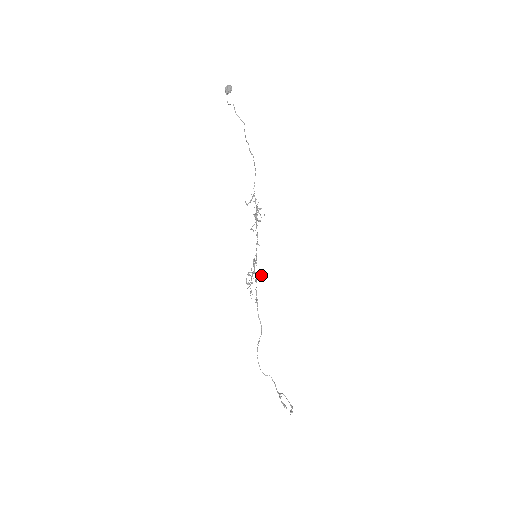
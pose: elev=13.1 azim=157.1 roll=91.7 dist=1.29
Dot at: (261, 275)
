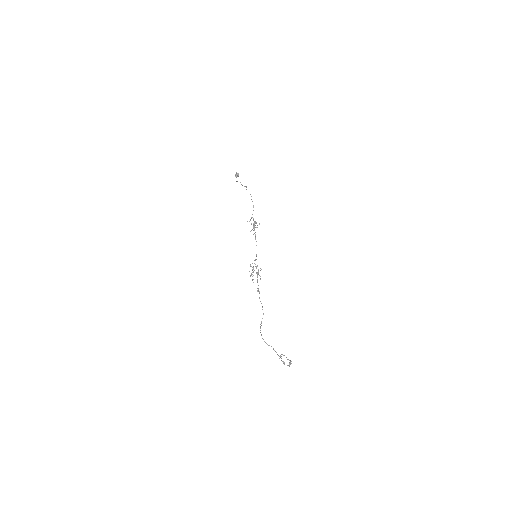
Dot at: (260, 268)
